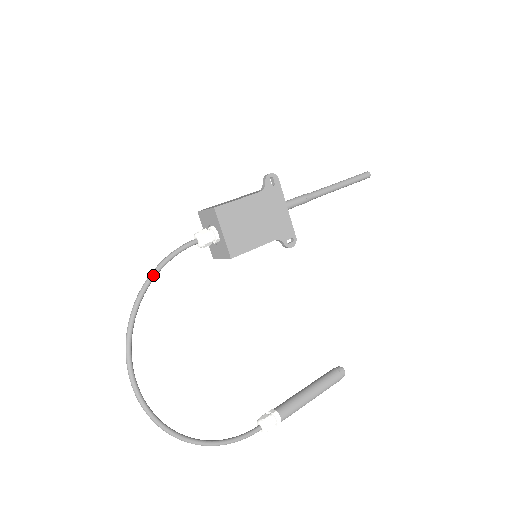
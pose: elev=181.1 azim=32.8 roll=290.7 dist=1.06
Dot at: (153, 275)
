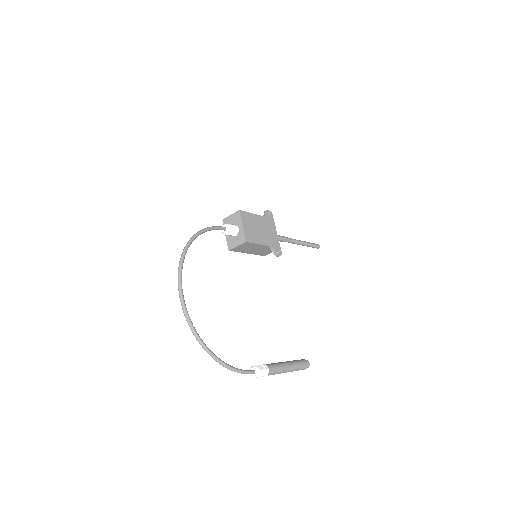
Dot at: (200, 232)
